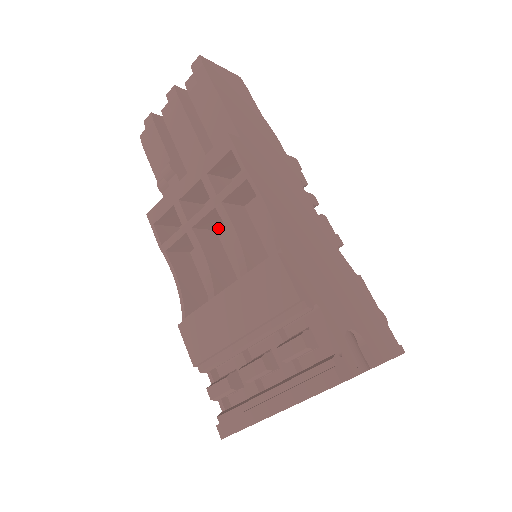
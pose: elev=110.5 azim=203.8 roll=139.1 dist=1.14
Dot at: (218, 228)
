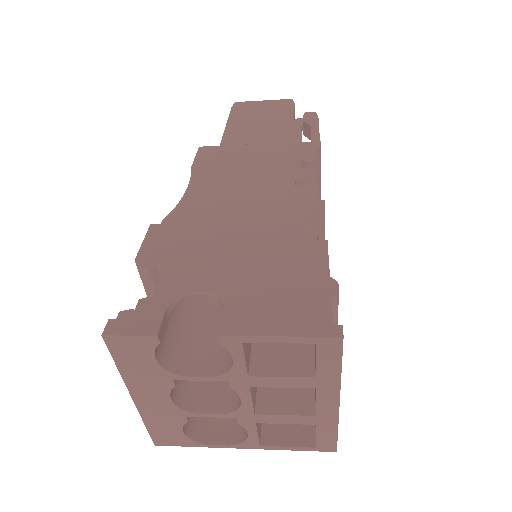
Dot at: occluded
